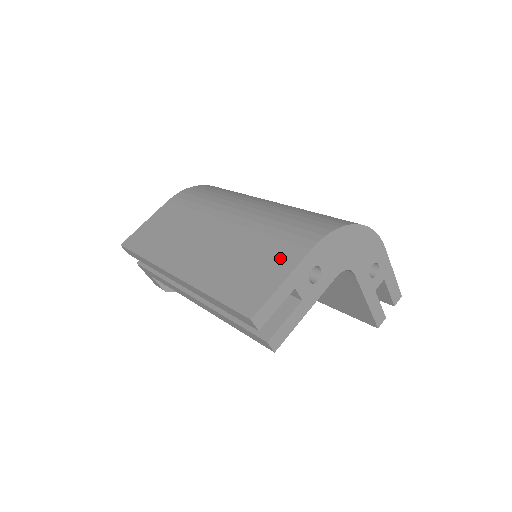
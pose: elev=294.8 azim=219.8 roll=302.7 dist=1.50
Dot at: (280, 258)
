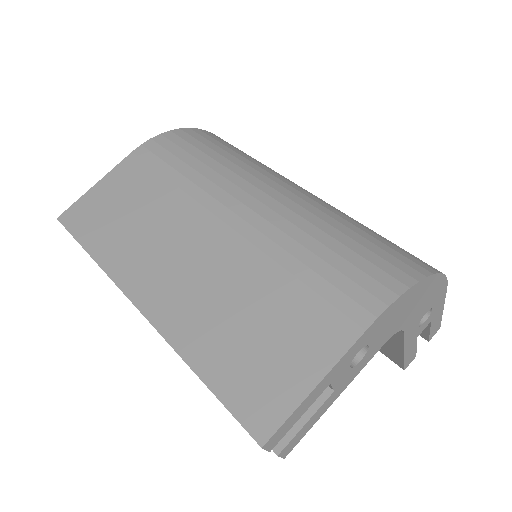
Dot at: (312, 332)
